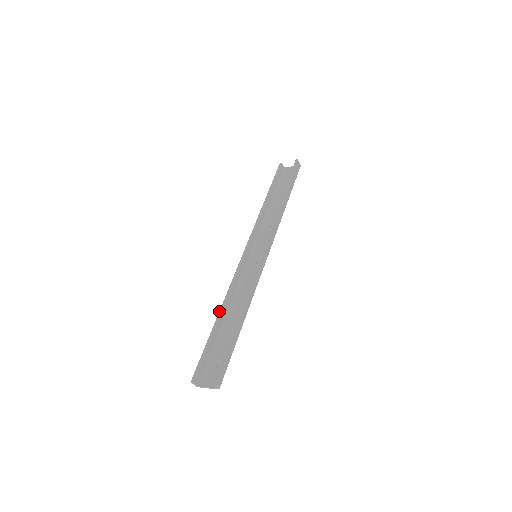
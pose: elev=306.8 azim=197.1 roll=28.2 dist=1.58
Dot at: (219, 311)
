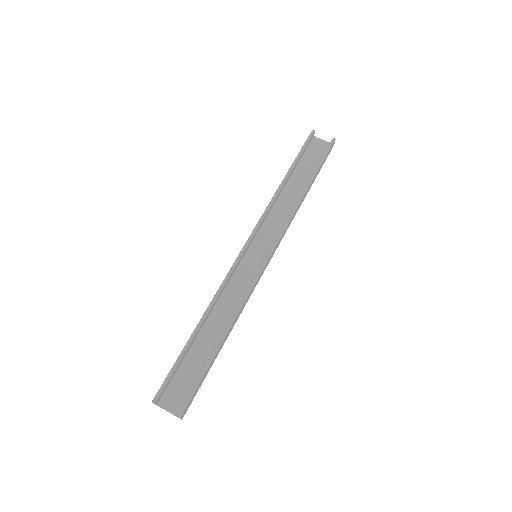
Dot at: (201, 319)
